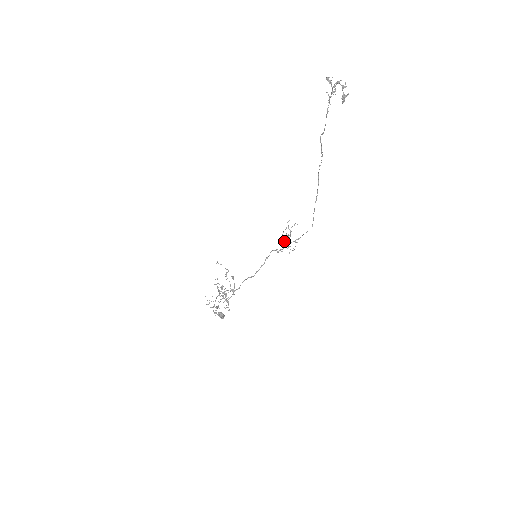
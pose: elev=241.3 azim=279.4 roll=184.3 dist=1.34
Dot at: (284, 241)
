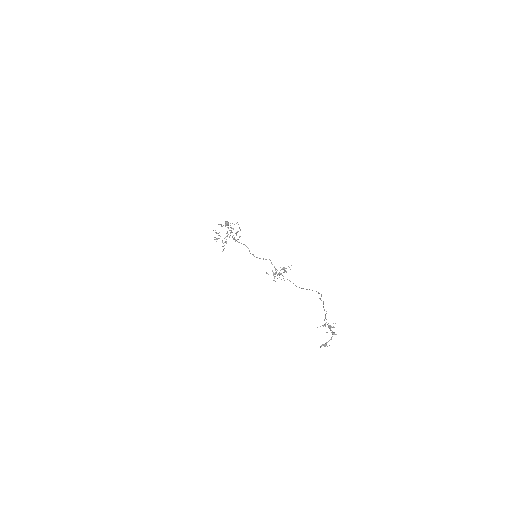
Dot at: (276, 272)
